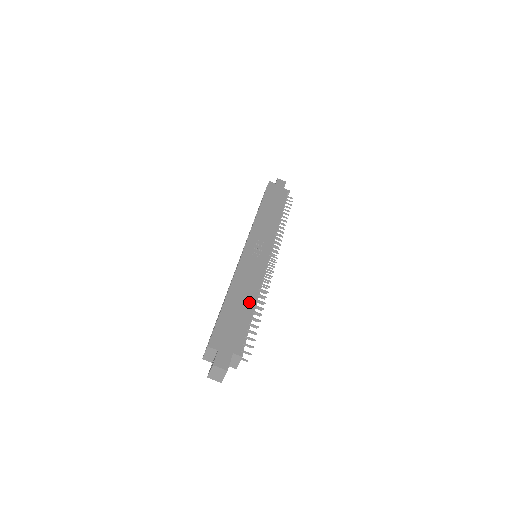
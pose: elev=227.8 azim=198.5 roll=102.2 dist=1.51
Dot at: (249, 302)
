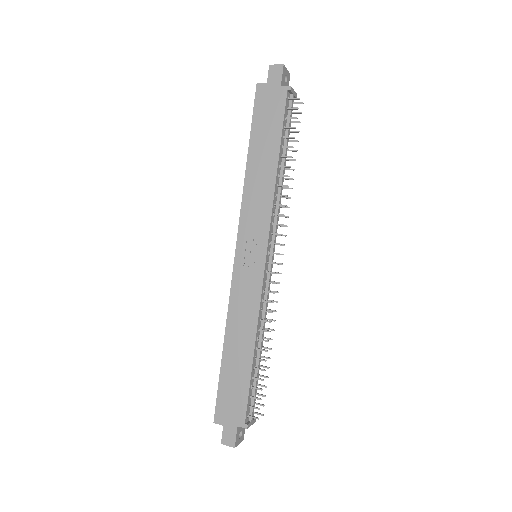
Dot at: (247, 351)
